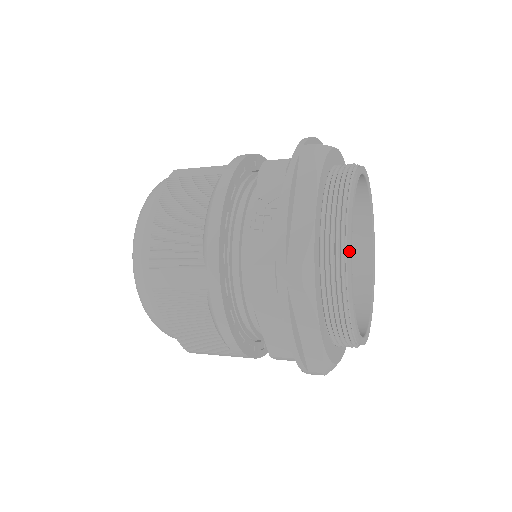
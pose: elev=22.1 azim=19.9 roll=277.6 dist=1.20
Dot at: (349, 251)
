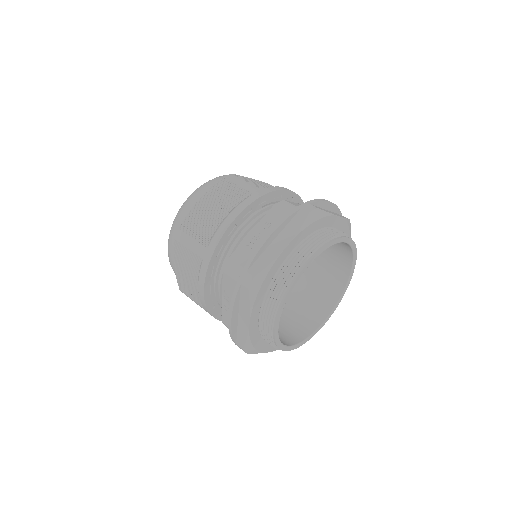
Dot at: (275, 342)
